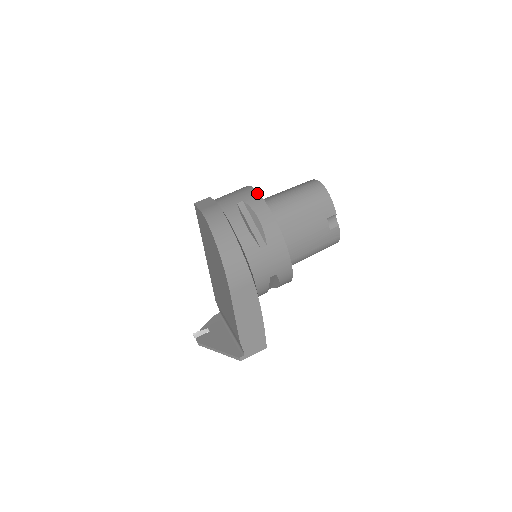
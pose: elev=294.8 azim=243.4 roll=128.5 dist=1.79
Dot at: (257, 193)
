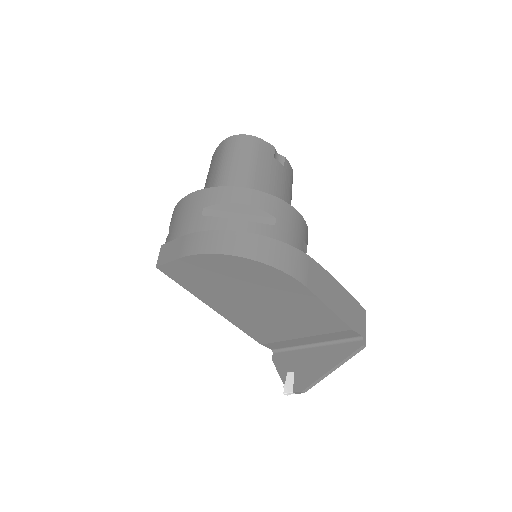
Dot at: (205, 190)
